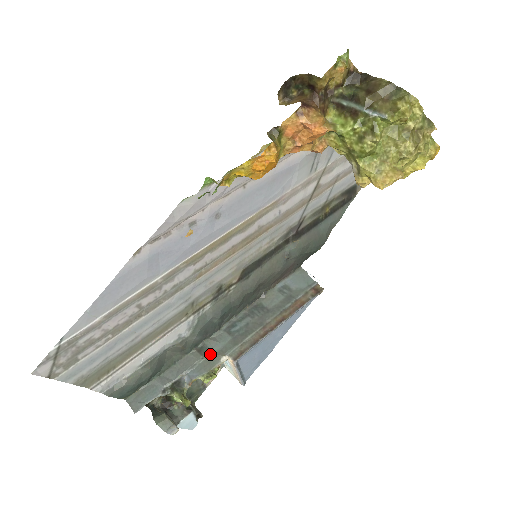
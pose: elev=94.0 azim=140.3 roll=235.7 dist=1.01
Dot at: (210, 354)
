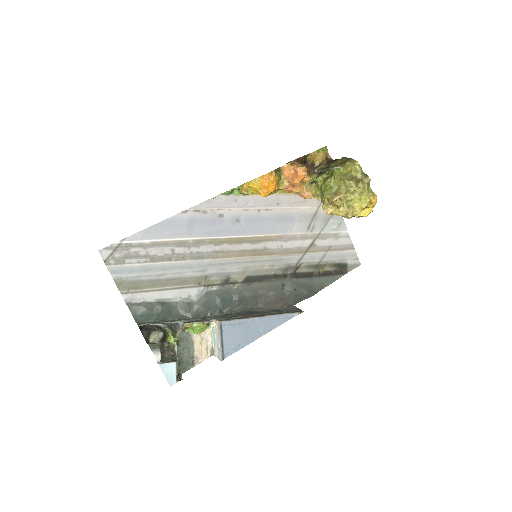
Dot at: (205, 319)
